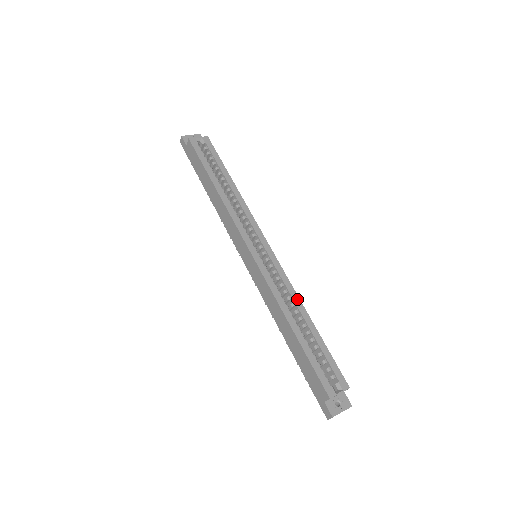
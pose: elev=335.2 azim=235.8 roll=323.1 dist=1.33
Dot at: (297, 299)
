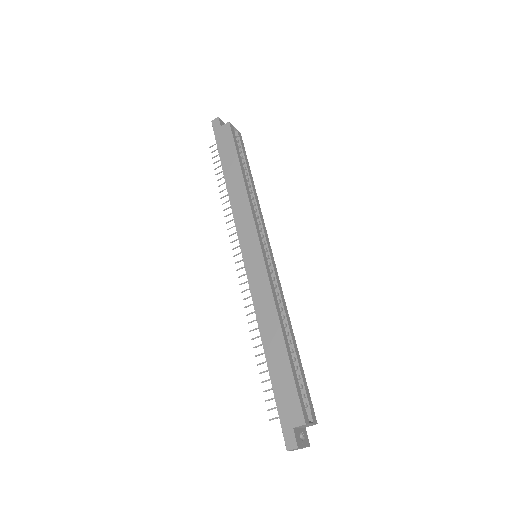
Dot at: (287, 314)
